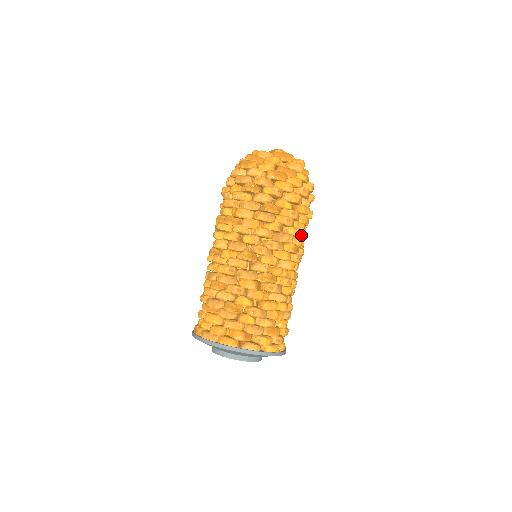
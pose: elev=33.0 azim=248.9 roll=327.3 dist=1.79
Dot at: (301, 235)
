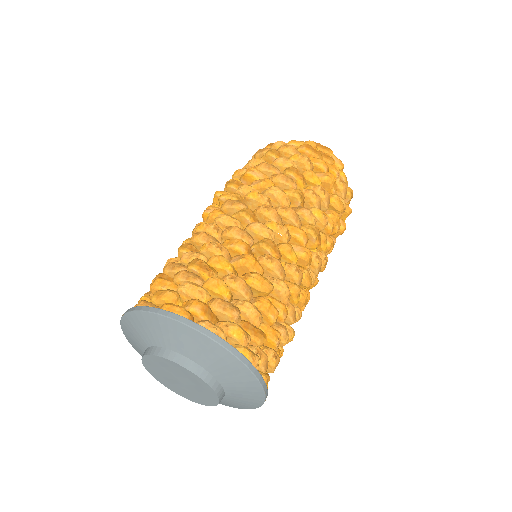
Dot at: occluded
